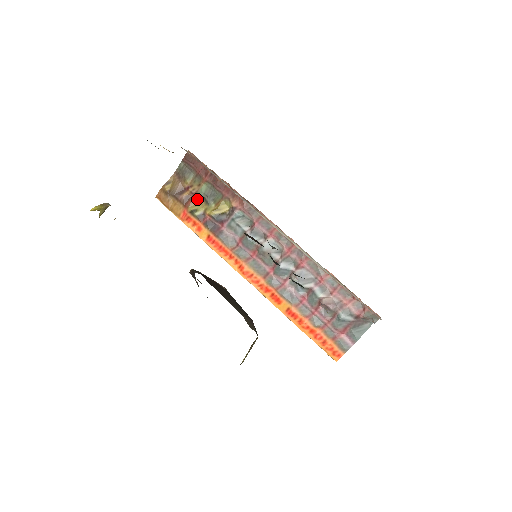
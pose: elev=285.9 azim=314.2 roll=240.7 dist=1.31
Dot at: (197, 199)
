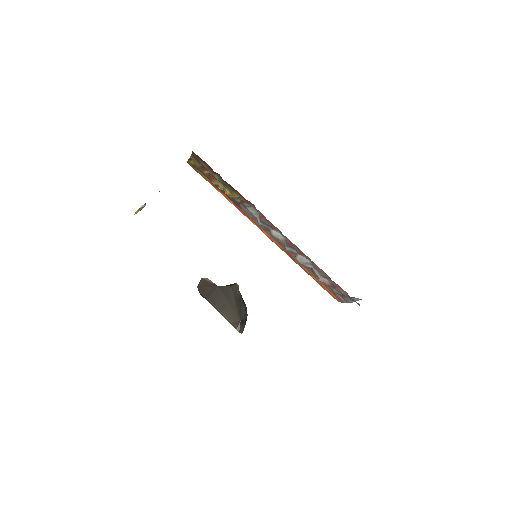
Dot at: (216, 179)
